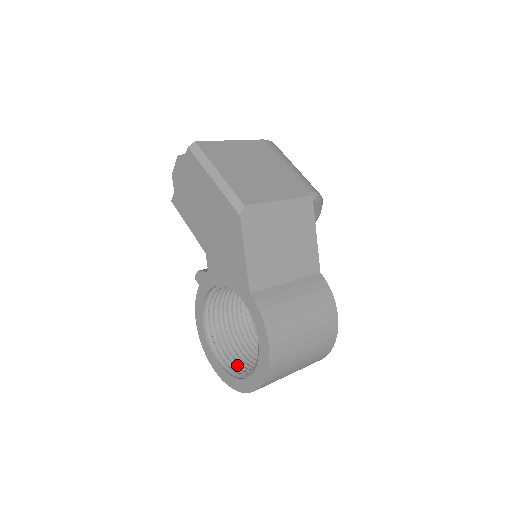
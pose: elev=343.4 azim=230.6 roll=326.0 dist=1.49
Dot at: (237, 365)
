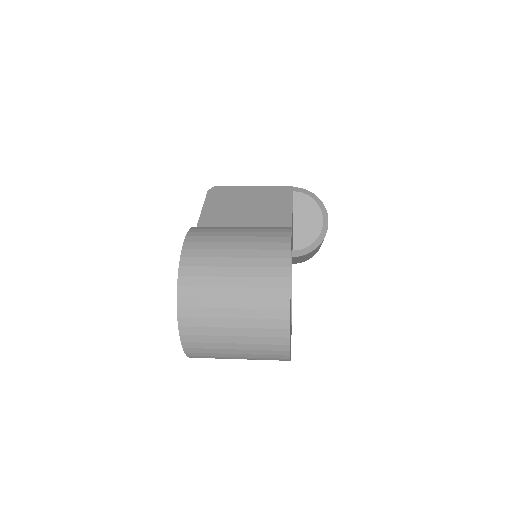
Dot at: occluded
